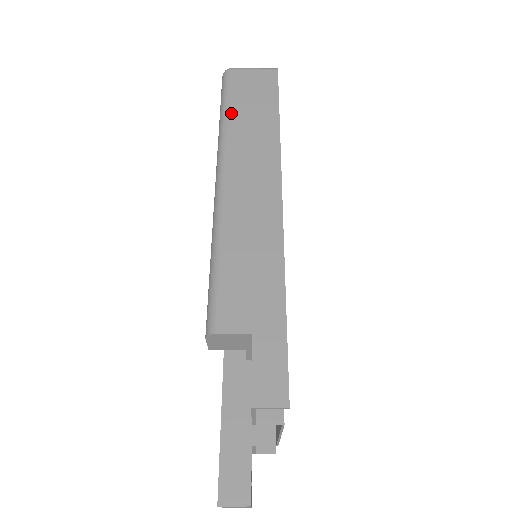
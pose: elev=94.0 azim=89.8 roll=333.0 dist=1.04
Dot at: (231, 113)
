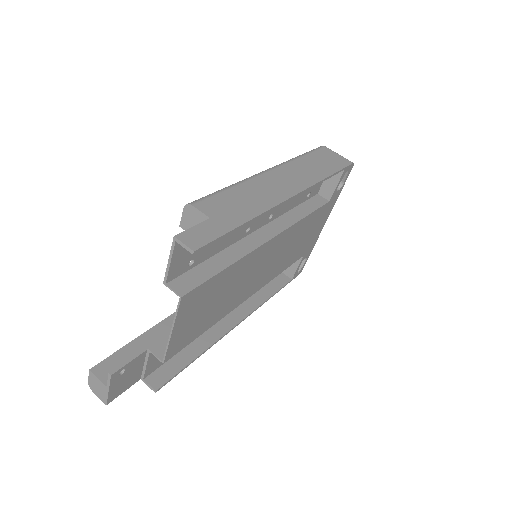
Dot at: (305, 157)
